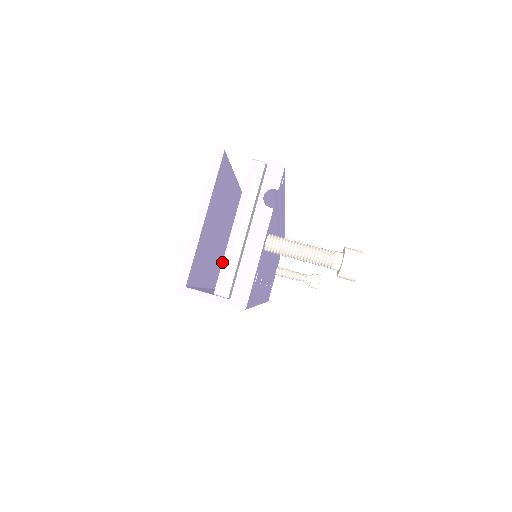
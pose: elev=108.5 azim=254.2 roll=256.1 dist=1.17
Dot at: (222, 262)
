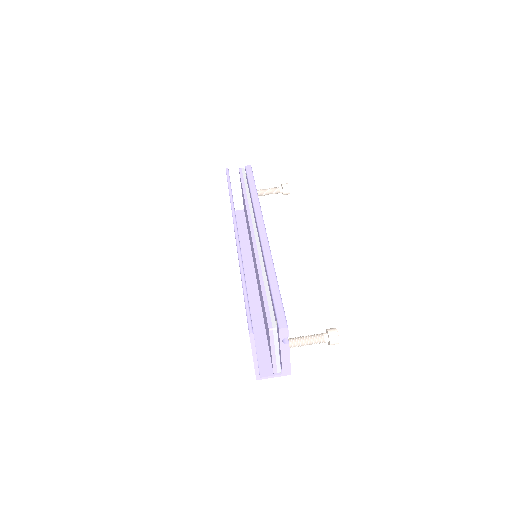
Dot at: (272, 365)
